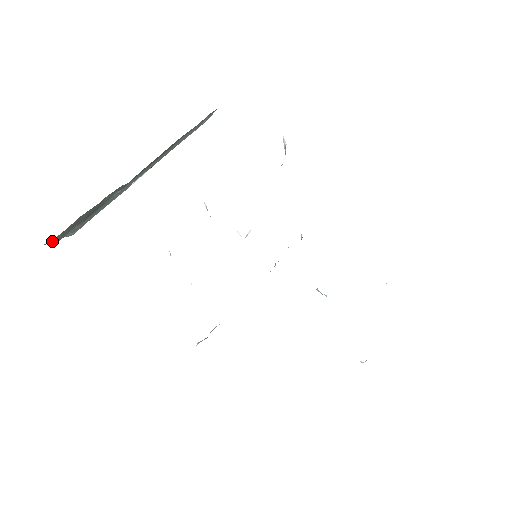
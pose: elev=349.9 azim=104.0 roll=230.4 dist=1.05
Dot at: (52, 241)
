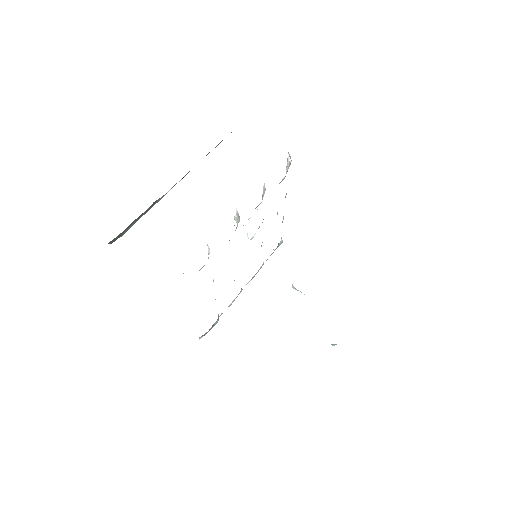
Dot at: (111, 241)
